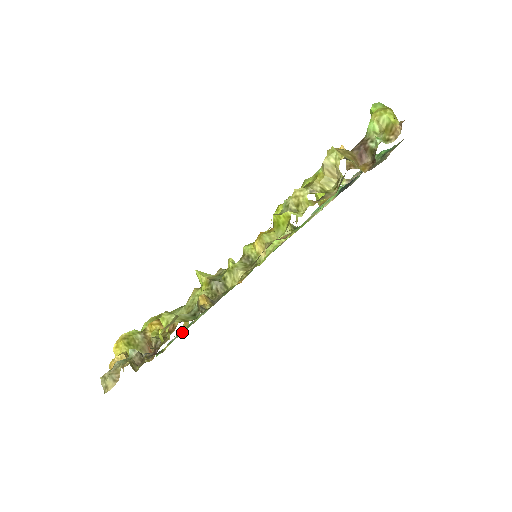
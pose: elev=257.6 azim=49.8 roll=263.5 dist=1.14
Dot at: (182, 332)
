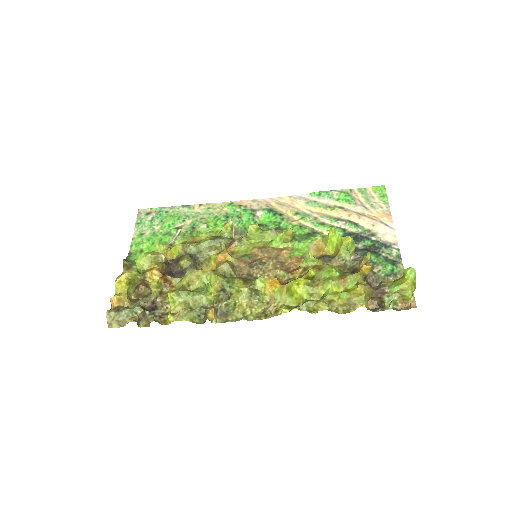
Dot at: (155, 228)
